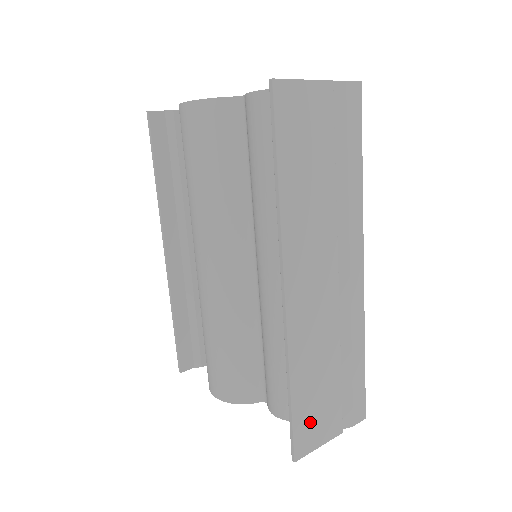
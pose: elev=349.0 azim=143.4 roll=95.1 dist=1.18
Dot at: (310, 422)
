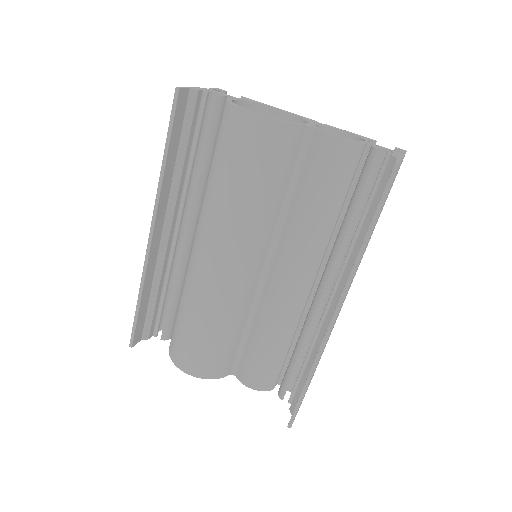
Dot at: occluded
